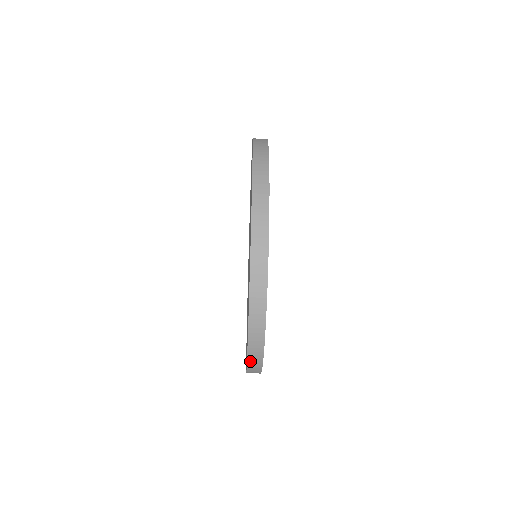
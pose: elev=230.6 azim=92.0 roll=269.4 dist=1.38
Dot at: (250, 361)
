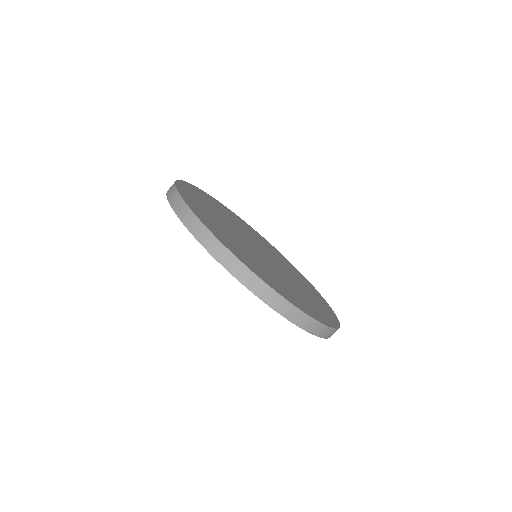
Dot at: (290, 318)
